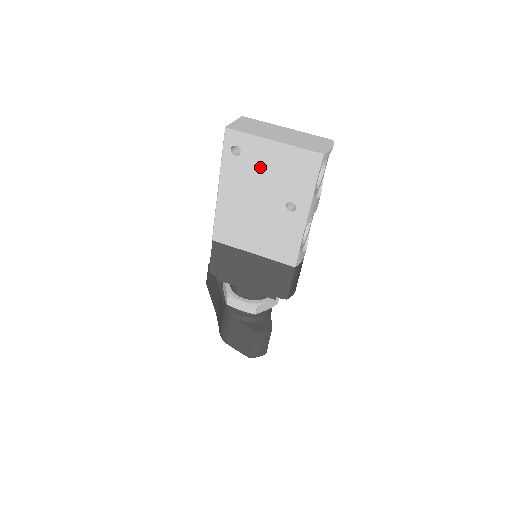
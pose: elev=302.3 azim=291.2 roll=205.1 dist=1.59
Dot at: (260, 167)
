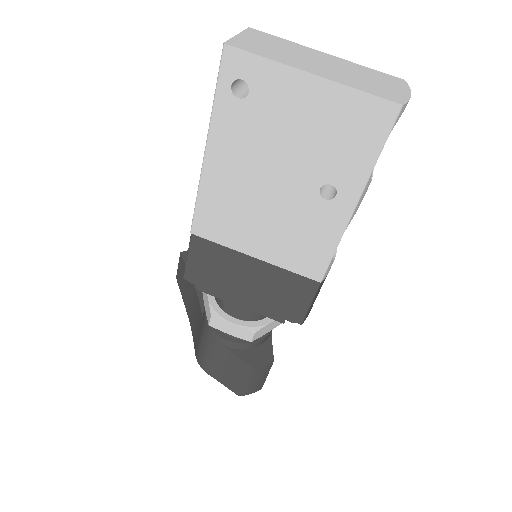
Dot at: (282, 121)
